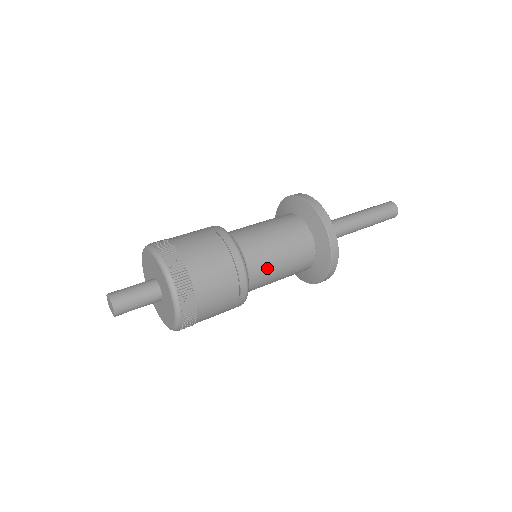
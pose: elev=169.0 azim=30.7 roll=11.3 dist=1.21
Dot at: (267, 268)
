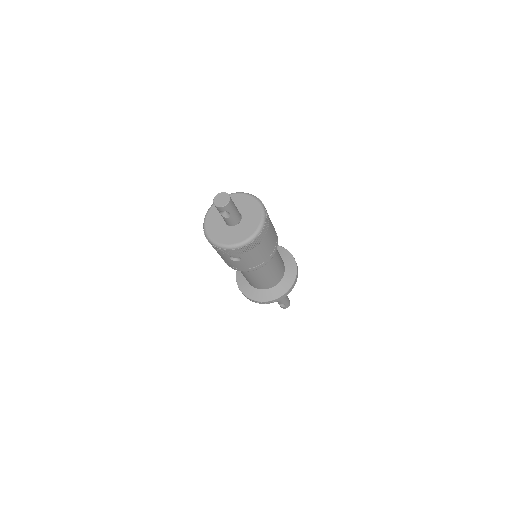
Dot at: (275, 257)
